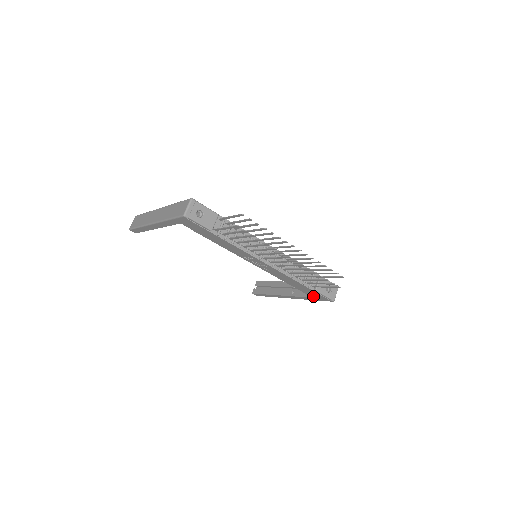
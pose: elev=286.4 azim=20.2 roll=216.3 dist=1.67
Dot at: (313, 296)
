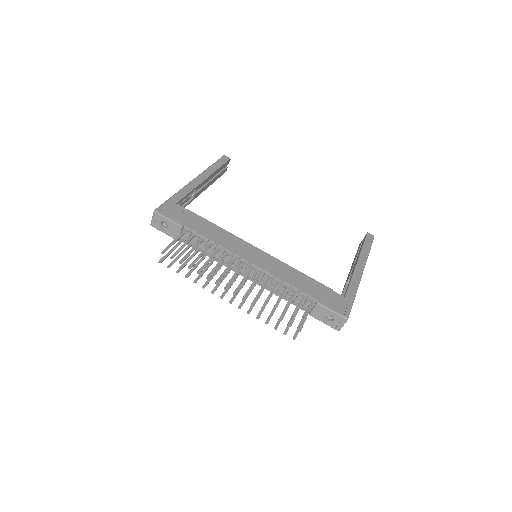
Dot at: occluded
